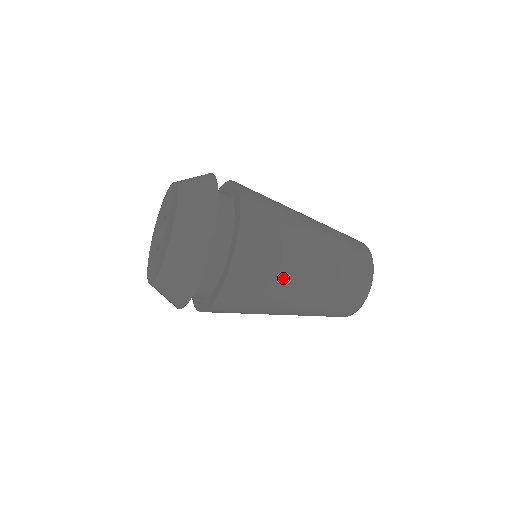
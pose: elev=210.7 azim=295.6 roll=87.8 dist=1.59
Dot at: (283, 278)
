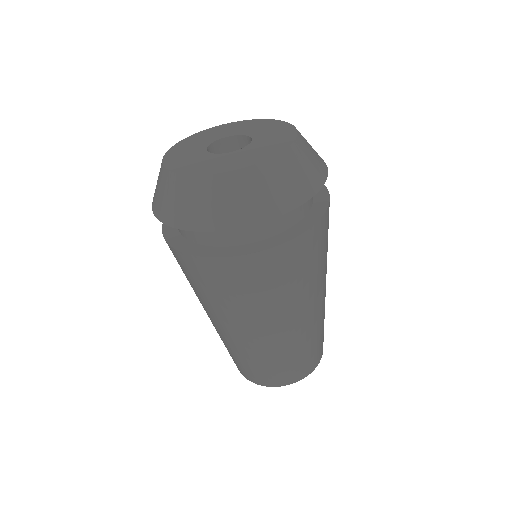
Dot at: (322, 273)
